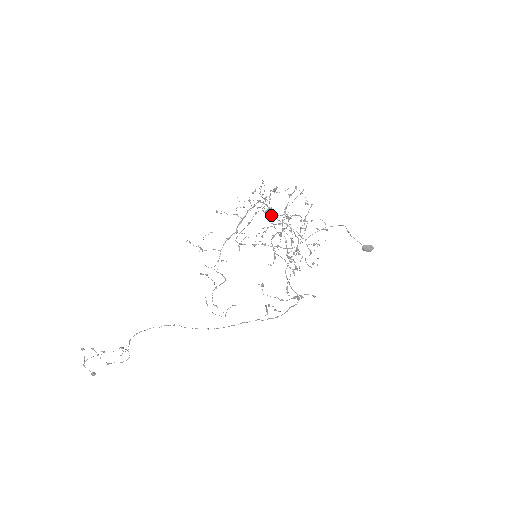
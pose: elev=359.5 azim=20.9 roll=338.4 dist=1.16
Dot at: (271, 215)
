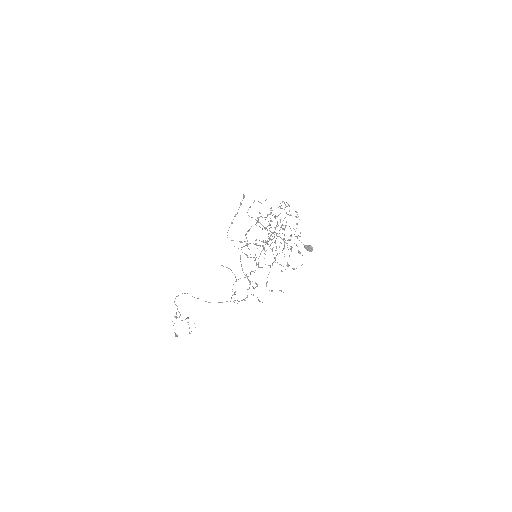
Dot at: (258, 221)
